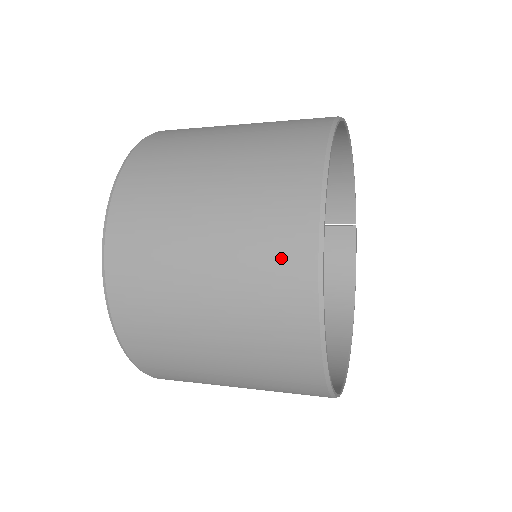
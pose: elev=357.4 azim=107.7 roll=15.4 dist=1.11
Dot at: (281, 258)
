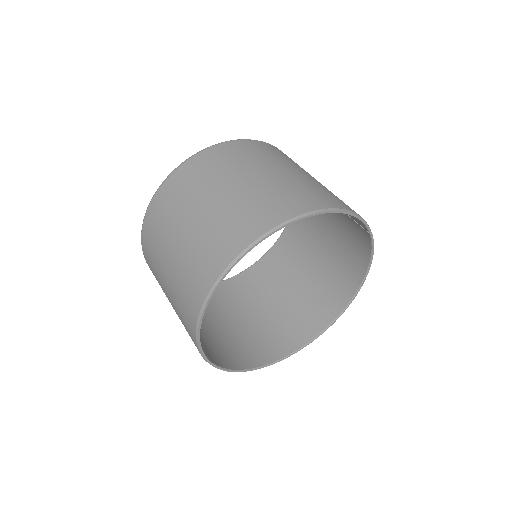
Dot at: occluded
